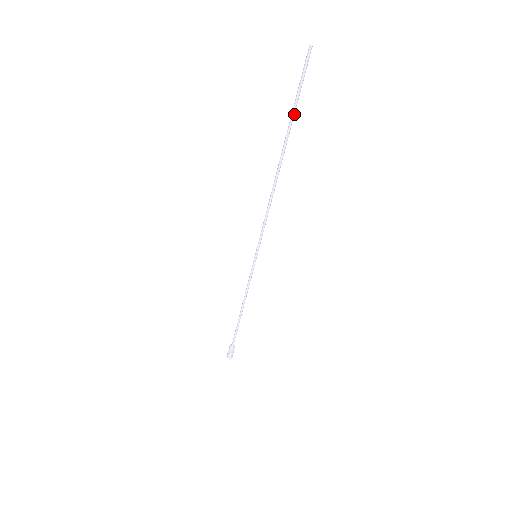
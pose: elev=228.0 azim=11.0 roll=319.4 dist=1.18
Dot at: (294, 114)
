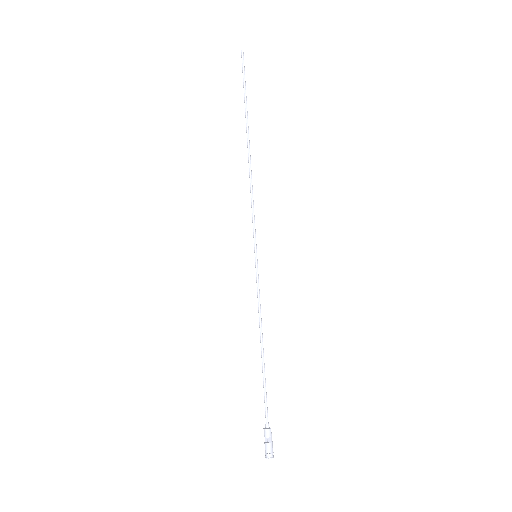
Dot at: (246, 99)
